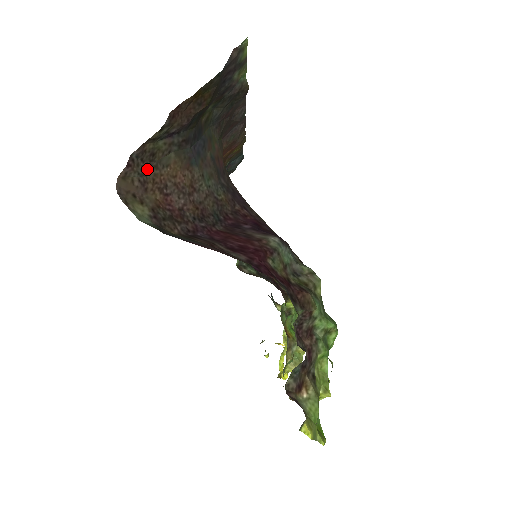
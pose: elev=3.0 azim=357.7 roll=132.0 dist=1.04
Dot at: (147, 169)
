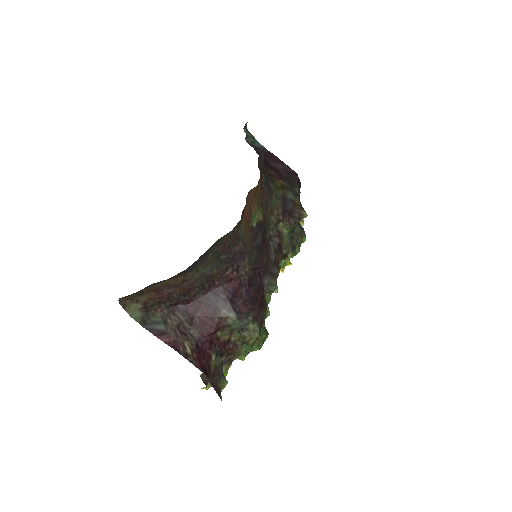
Dot at: (144, 289)
